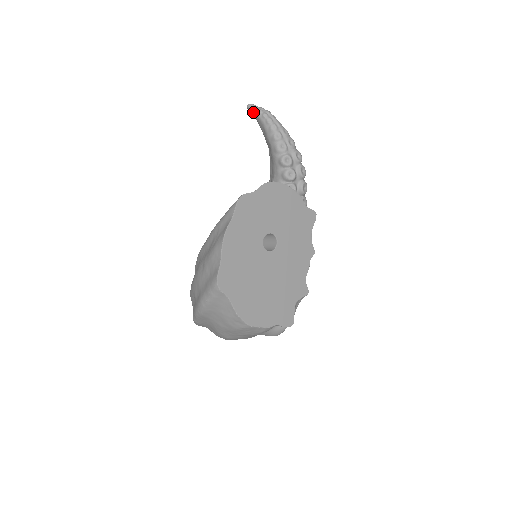
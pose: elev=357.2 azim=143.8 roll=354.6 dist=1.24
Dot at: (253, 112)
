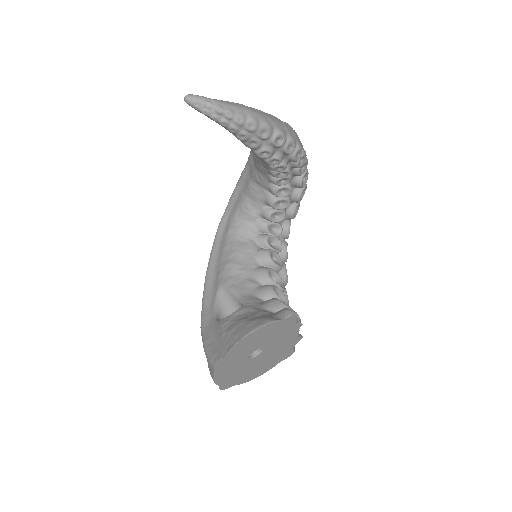
Dot at: occluded
